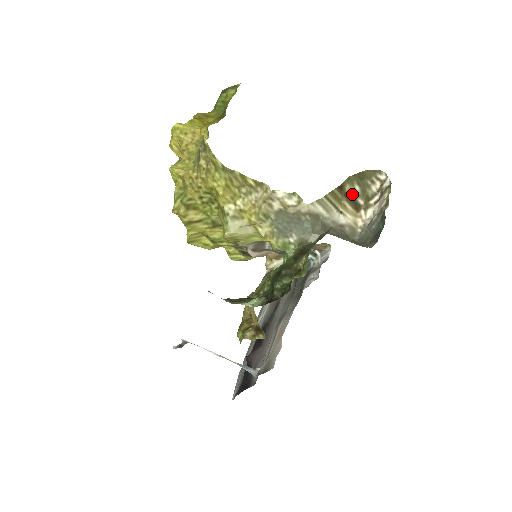
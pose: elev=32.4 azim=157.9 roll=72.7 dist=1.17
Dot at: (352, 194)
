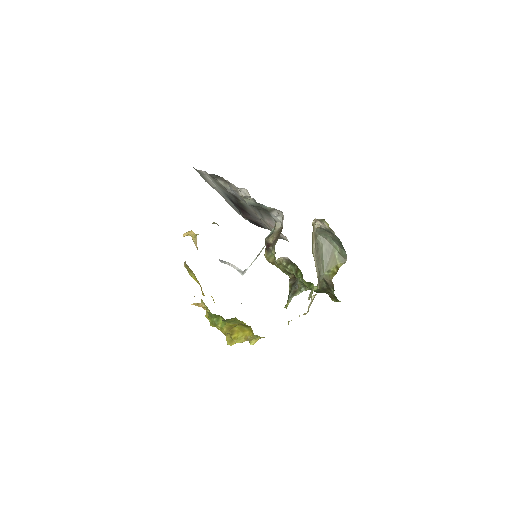
Dot at: occluded
